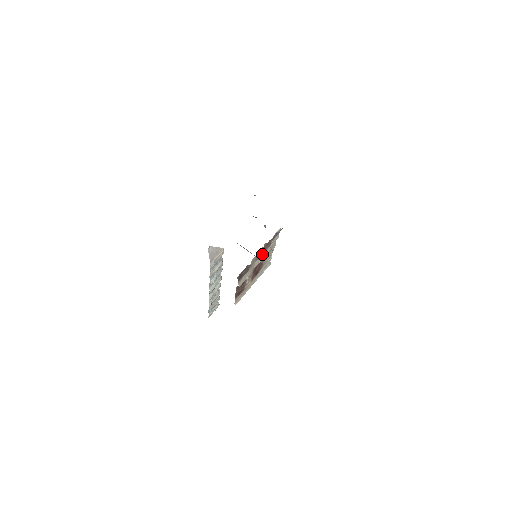
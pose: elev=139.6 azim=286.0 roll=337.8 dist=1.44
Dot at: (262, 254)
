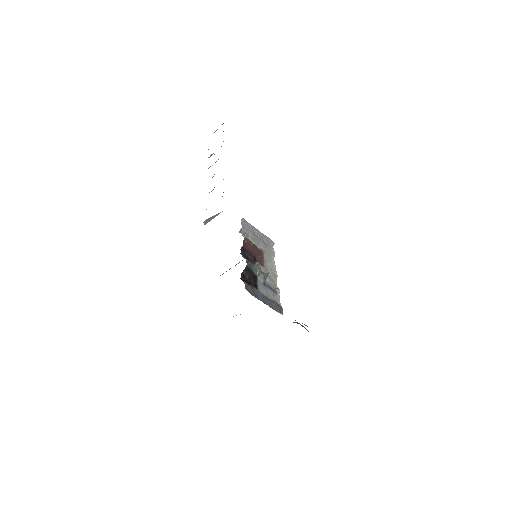
Dot at: occluded
